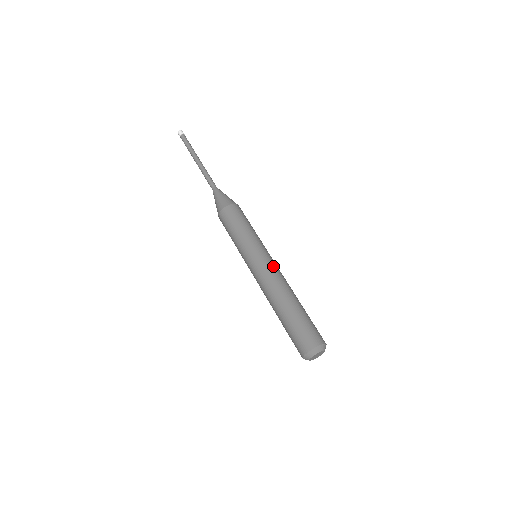
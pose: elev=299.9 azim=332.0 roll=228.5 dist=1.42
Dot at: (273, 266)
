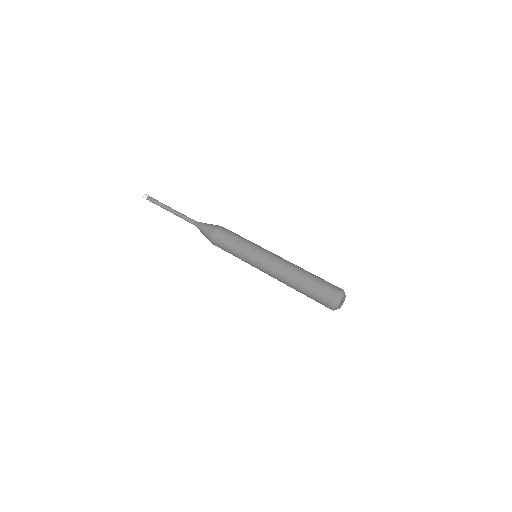
Dot at: occluded
